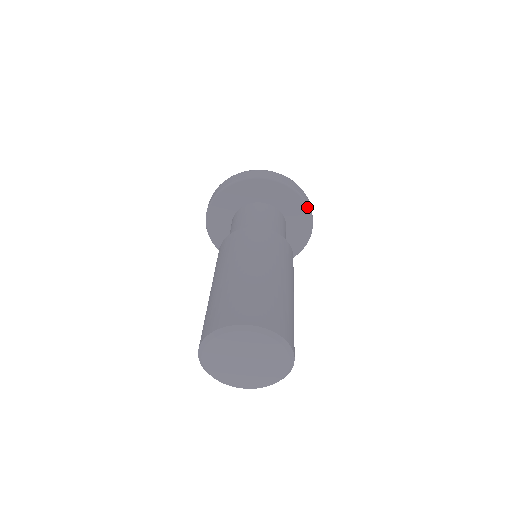
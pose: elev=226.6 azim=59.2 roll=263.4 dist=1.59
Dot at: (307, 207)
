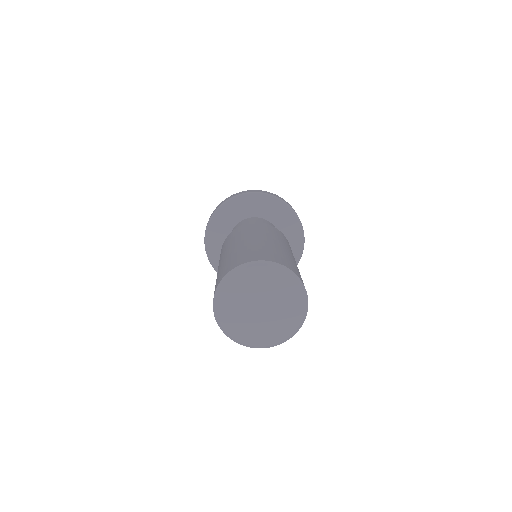
Dot at: (300, 223)
